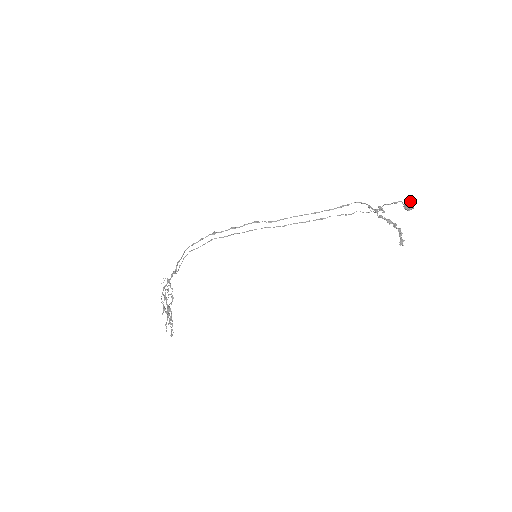
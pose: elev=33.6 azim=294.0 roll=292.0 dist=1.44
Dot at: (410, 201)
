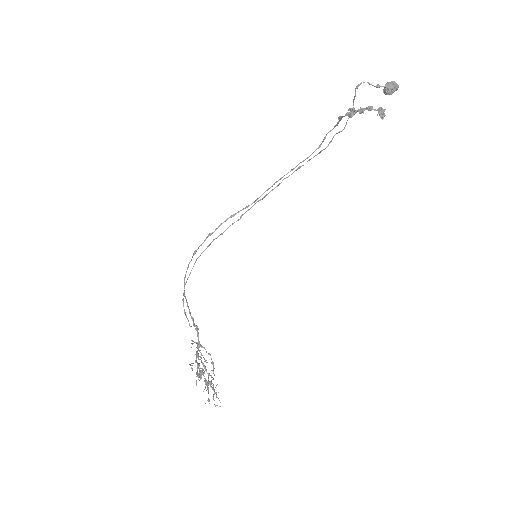
Dot at: (387, 82)
